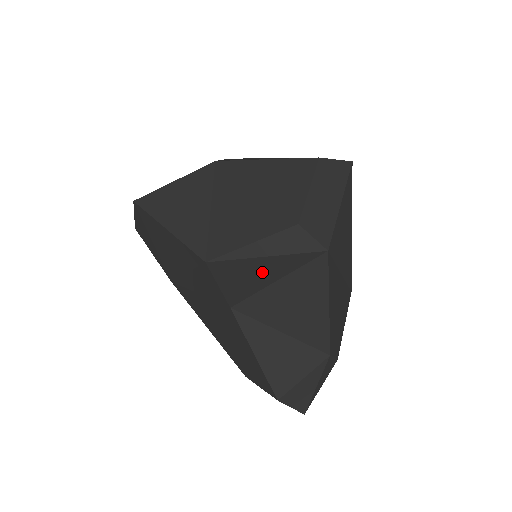
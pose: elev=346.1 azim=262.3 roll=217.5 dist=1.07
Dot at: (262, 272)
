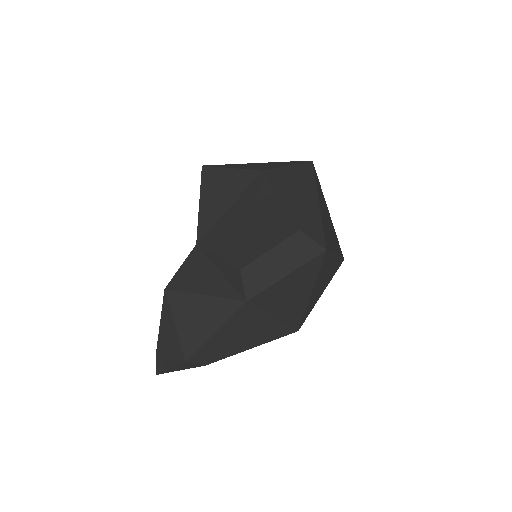
Dot at: (204, 281)
